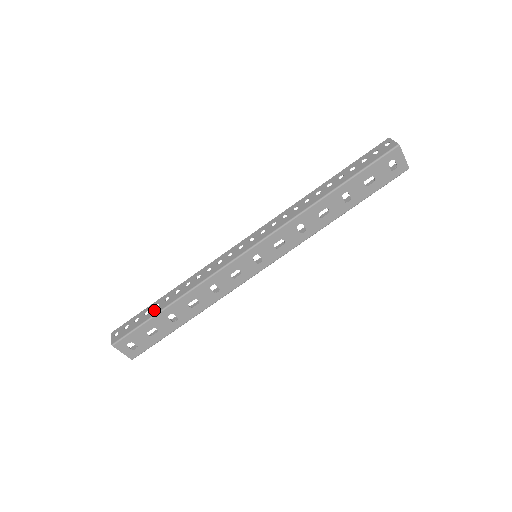
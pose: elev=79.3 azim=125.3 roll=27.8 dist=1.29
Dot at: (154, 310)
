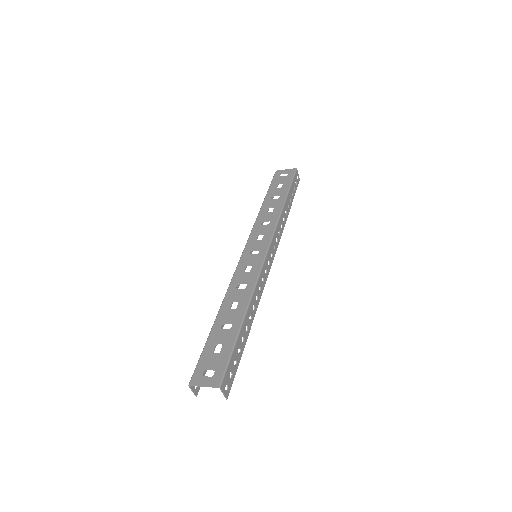
Dot at: occluded
